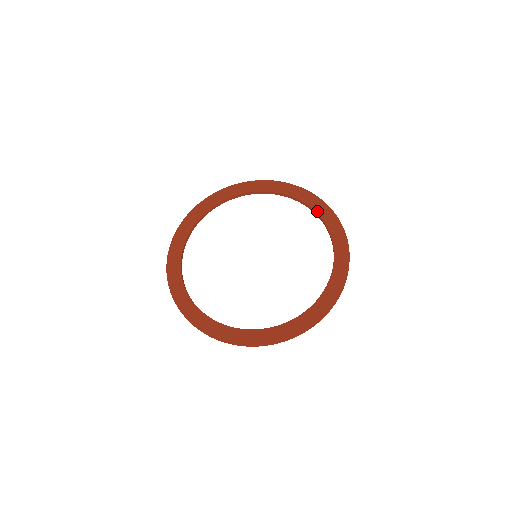
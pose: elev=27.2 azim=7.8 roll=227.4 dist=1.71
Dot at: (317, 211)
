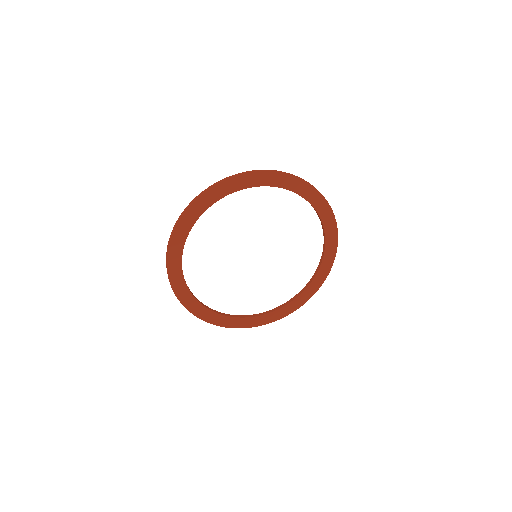
Dot at: (305, 197)
